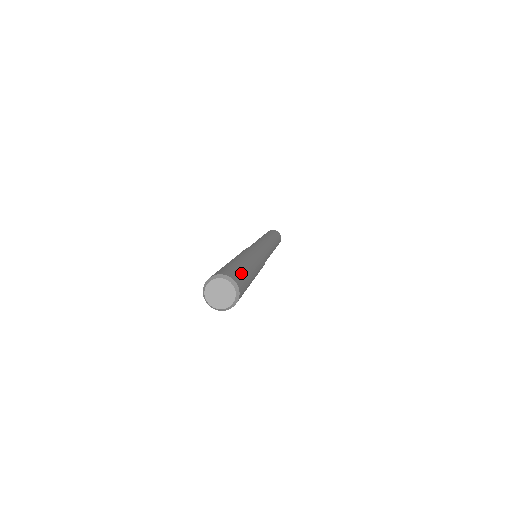
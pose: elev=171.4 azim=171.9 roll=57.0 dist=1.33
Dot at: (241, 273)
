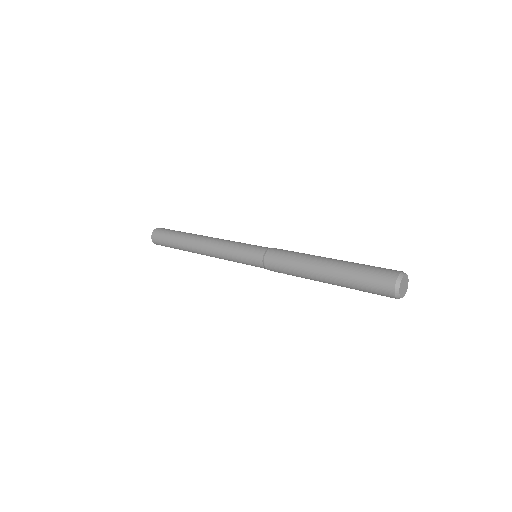
Dot at: (375, 267)
